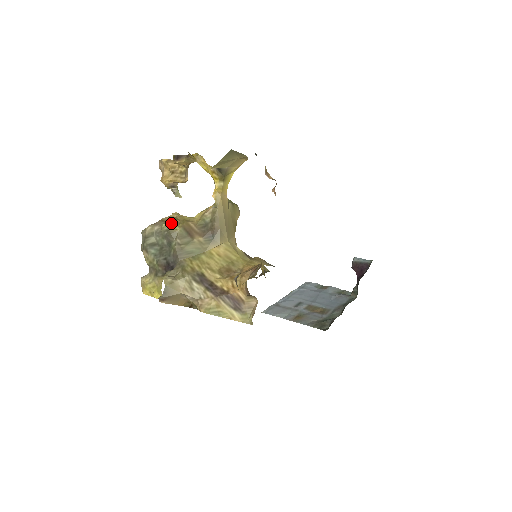
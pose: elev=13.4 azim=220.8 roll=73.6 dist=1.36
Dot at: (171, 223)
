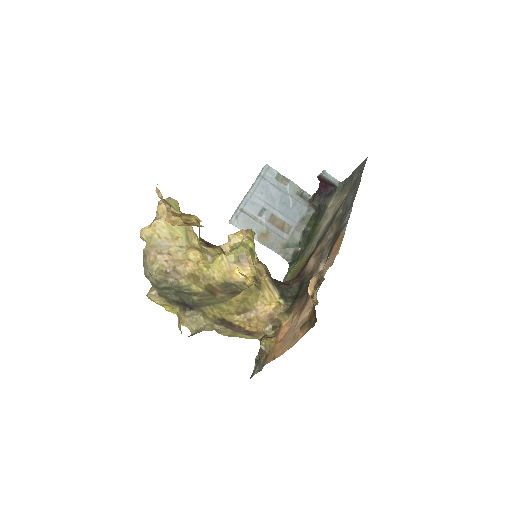
Dot at: (192, 285)
